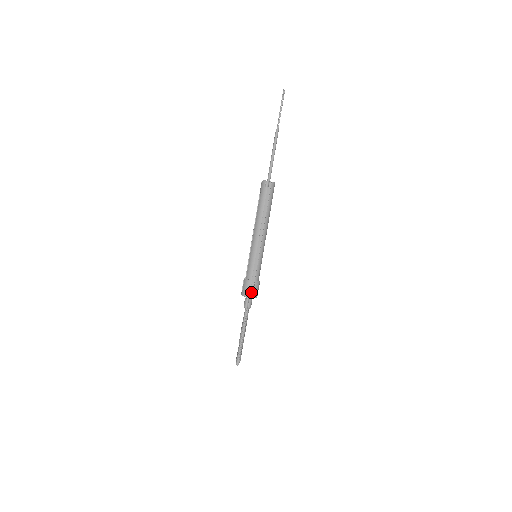
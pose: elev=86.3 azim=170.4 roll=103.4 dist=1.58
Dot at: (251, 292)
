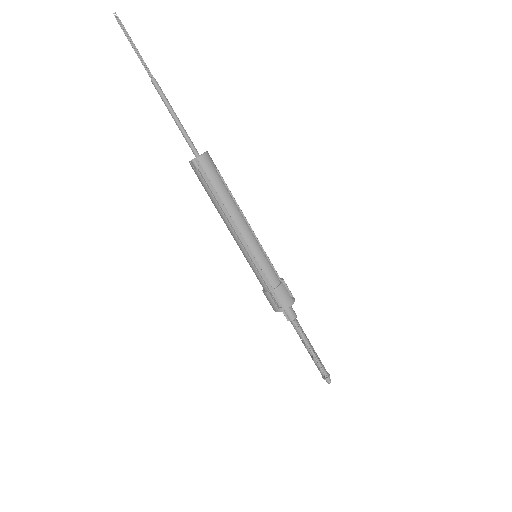
Dot at: (280, 303)
